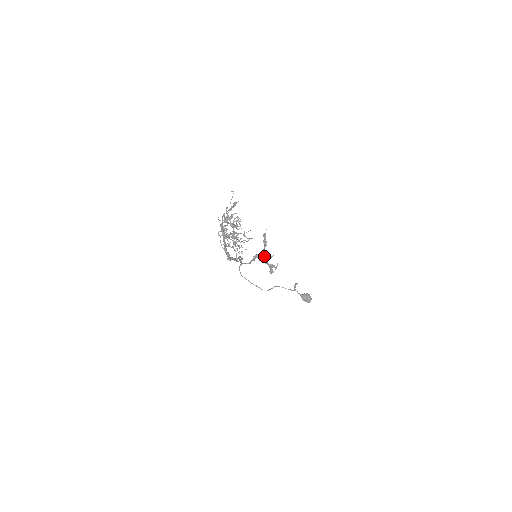
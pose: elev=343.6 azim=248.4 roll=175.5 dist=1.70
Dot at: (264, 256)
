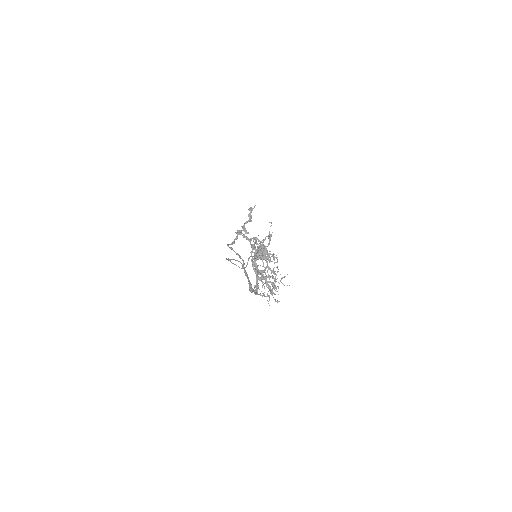
Dot at: (247, 232)
